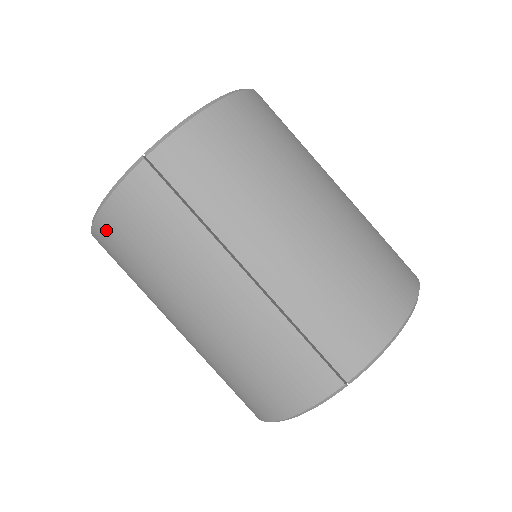
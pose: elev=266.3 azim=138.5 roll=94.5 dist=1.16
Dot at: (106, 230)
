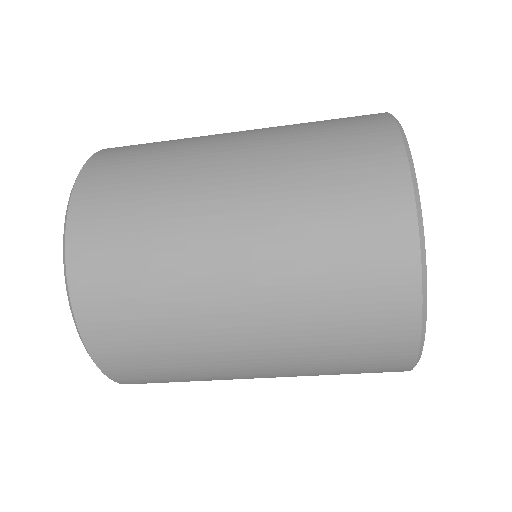
Dot at: occluded
